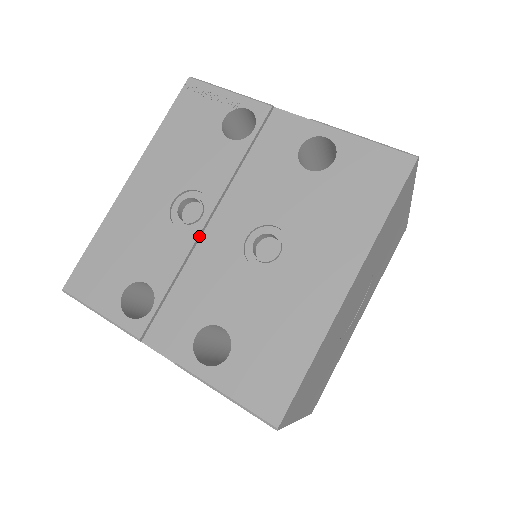
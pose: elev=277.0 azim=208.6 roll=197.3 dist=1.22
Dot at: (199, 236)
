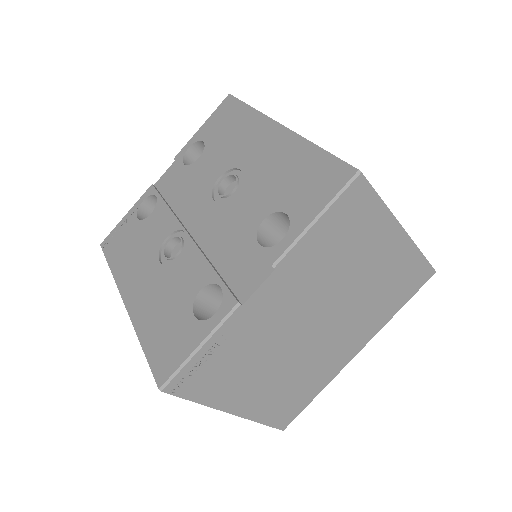
Dot at: (193, 241)
